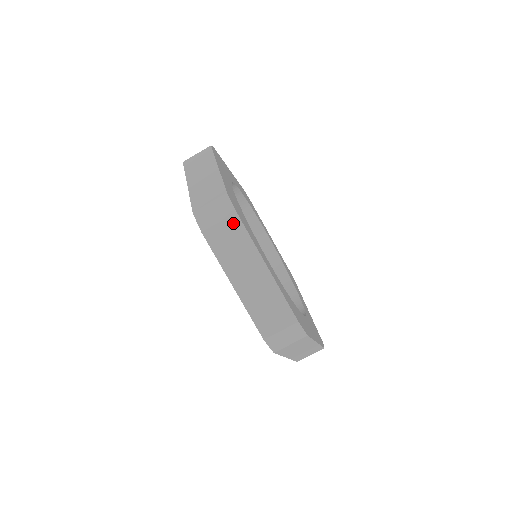
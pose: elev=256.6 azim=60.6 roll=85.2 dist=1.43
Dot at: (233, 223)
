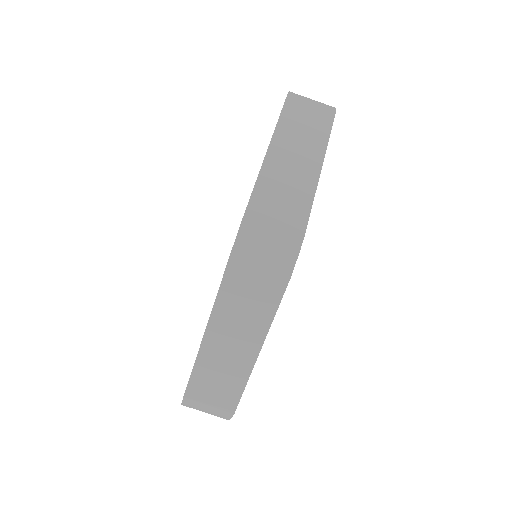
Dot at: (275, 282)
